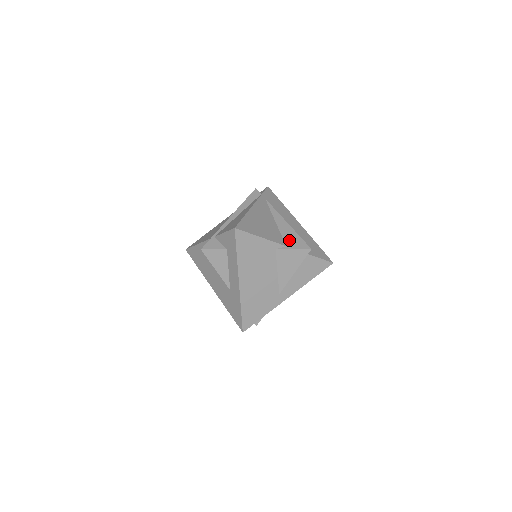
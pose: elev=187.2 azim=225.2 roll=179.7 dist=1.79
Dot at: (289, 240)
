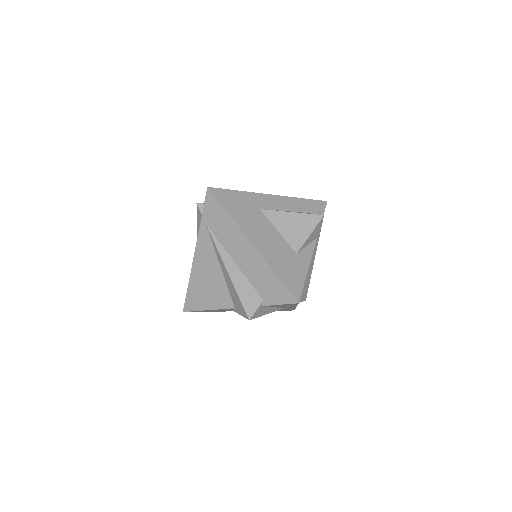
Dot at: (234, 300)
